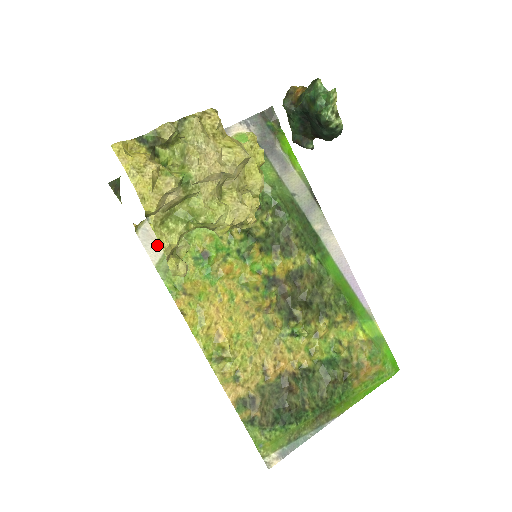
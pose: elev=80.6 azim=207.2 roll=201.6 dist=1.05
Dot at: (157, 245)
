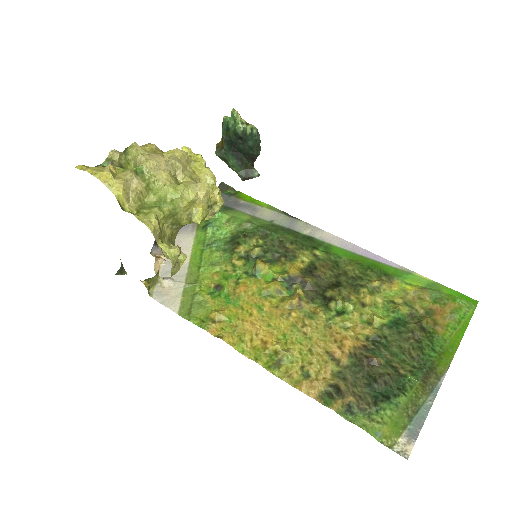
Dot at: (173, 298)
